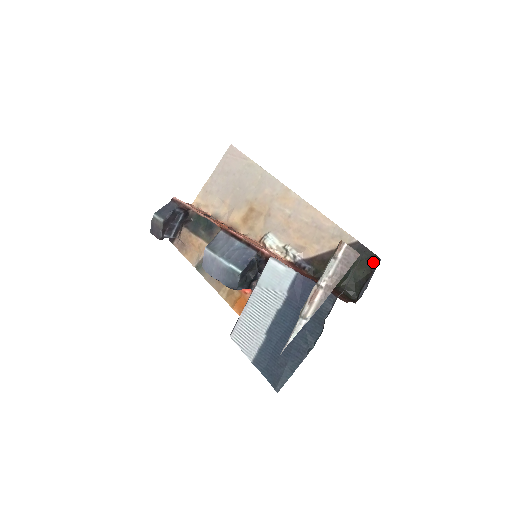
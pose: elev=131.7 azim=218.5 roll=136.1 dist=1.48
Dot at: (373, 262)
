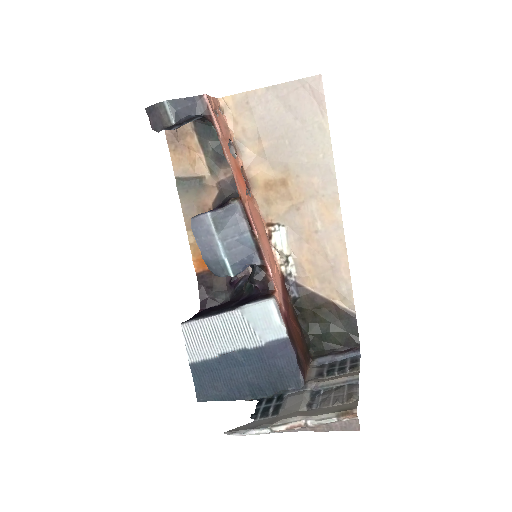
Dot at: (352, 342)
